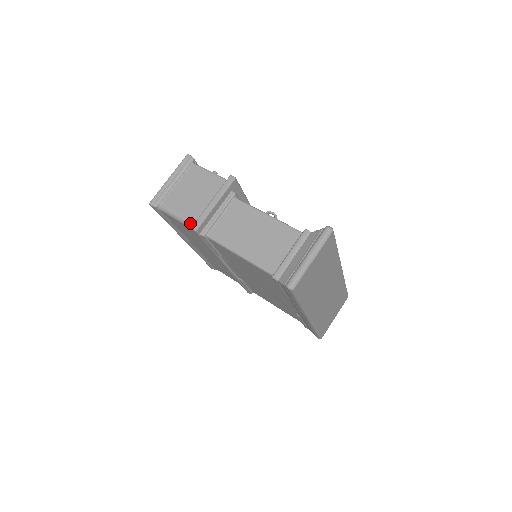
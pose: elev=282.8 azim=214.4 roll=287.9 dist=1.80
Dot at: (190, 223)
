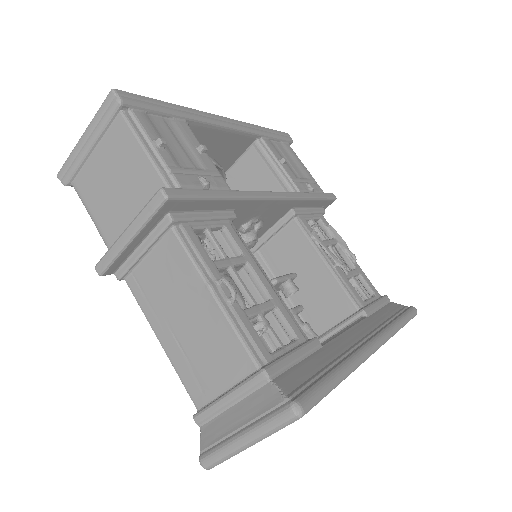
Dot at: (105, 243)
